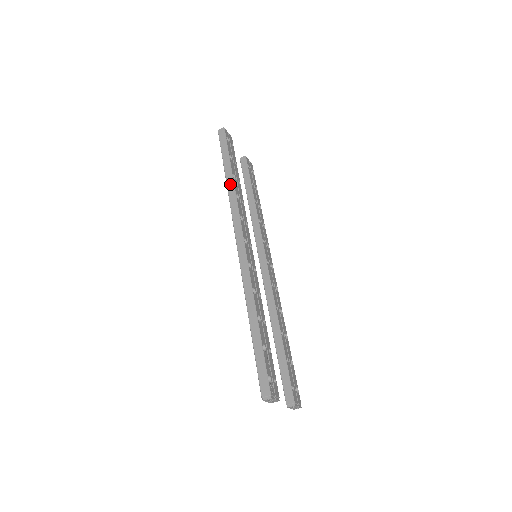
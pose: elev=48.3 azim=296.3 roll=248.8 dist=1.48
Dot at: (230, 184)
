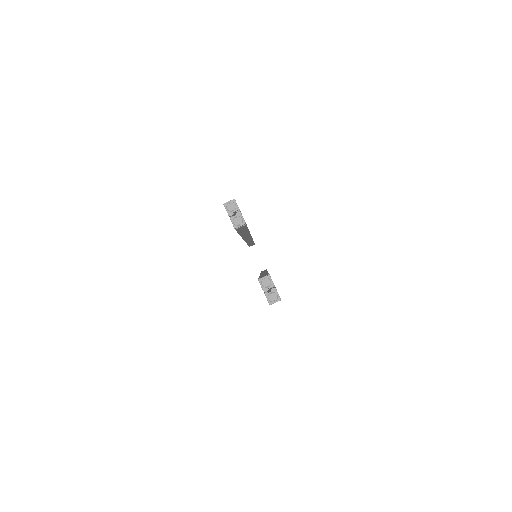
Dot at: occluded
